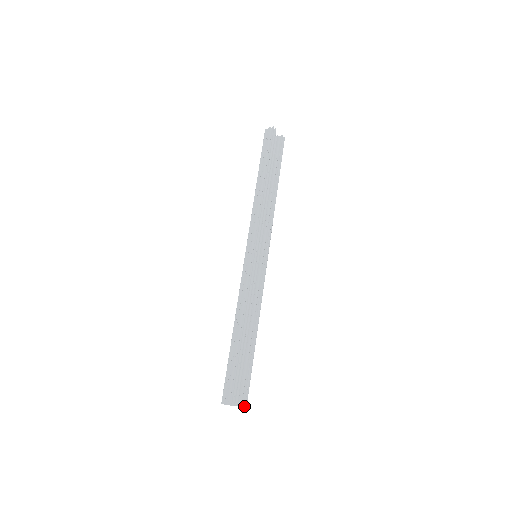
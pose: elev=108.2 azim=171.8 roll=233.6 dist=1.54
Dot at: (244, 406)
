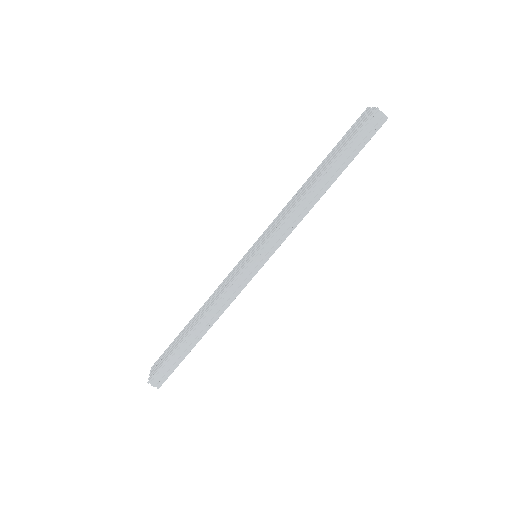
Dot at: occluded
